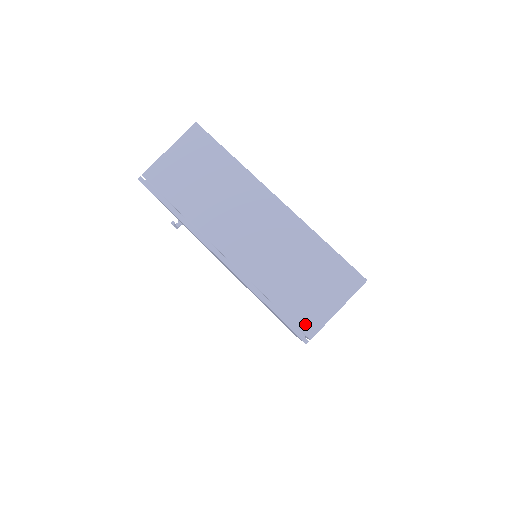
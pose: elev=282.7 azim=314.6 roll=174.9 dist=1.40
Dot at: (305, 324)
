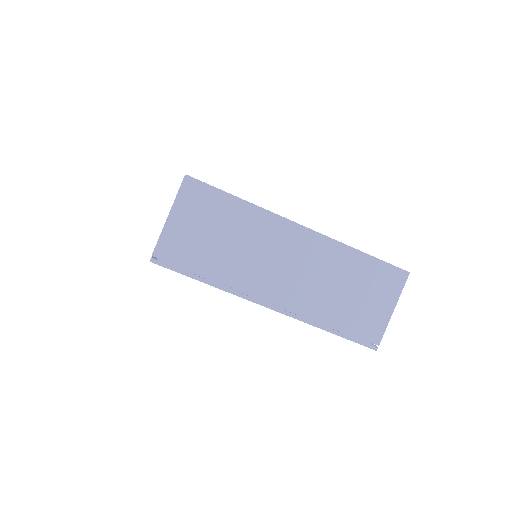
Dot at: (370, 334)
